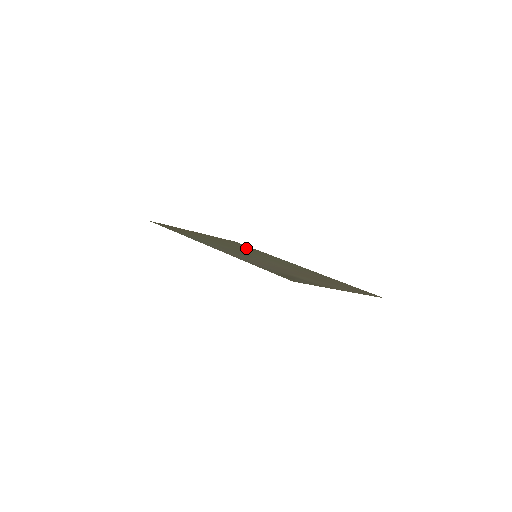
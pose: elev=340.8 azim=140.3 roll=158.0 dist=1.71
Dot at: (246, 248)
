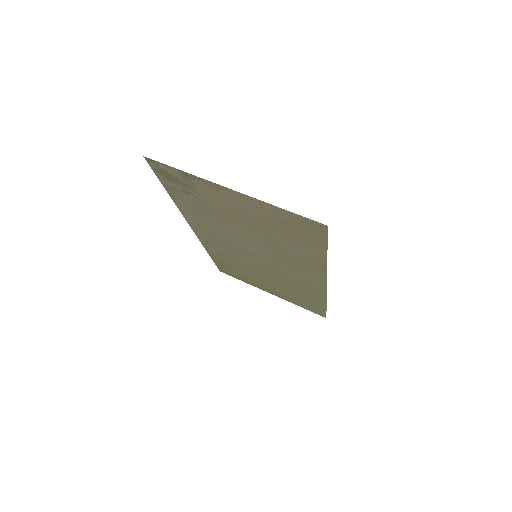
Dot at: (297, 291)
